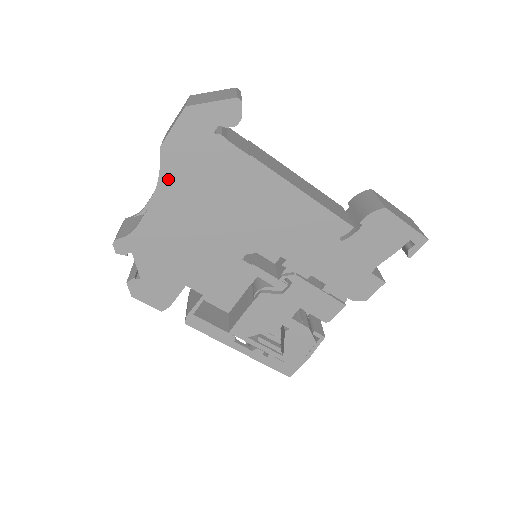
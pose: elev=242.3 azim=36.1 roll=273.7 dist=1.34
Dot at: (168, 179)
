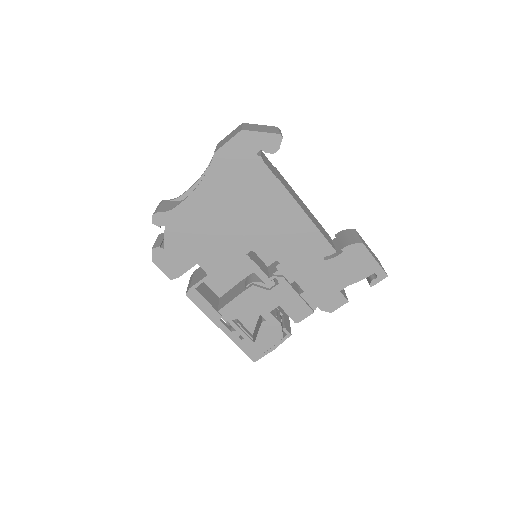
Dot at: (212, 178)
